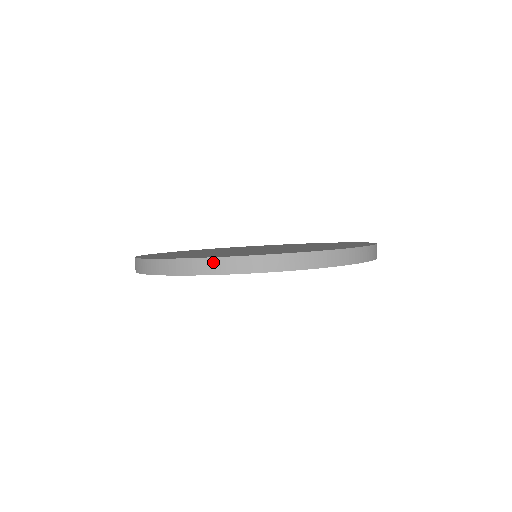
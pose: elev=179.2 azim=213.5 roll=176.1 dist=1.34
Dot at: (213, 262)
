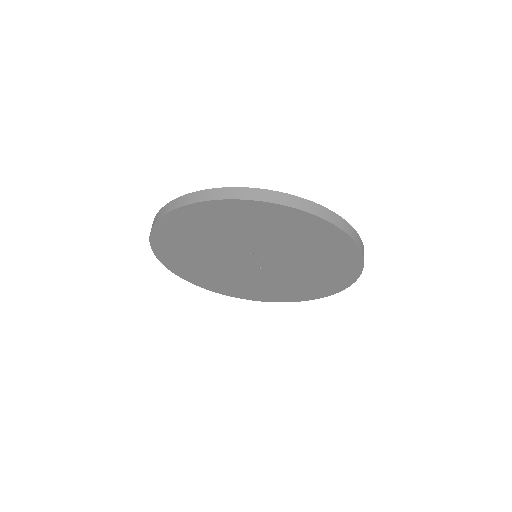
Dot at: (314, 205)
